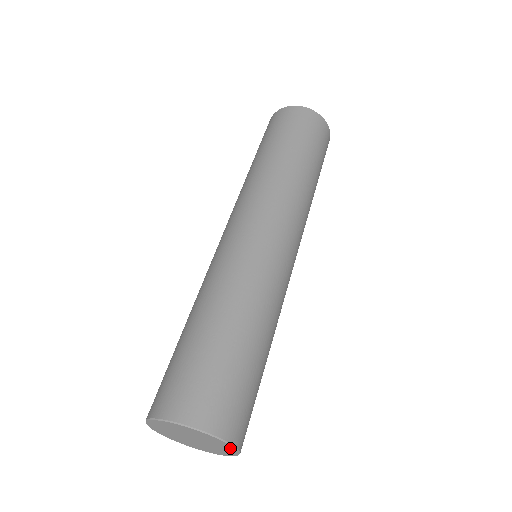
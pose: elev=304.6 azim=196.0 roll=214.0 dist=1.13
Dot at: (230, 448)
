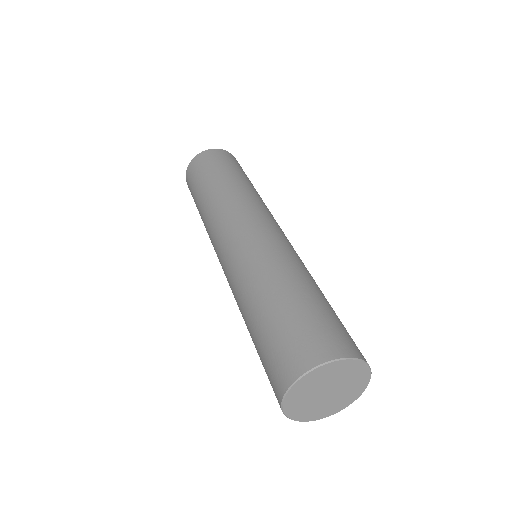
Dot at: (364, 371)
